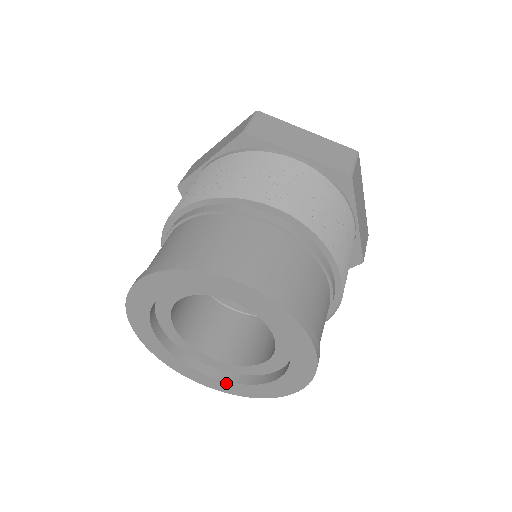
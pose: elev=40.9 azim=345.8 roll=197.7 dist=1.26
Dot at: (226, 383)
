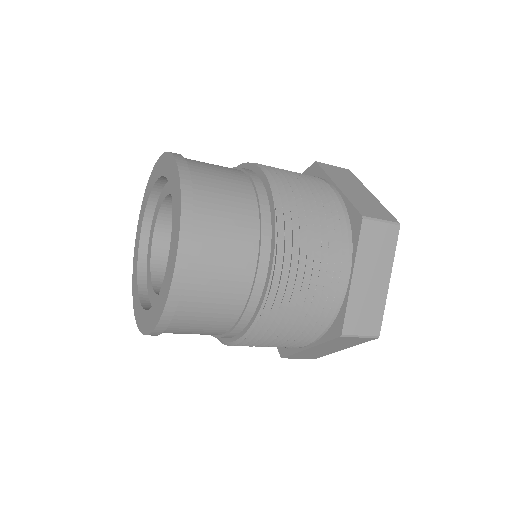
Dot at: (140, 307)
